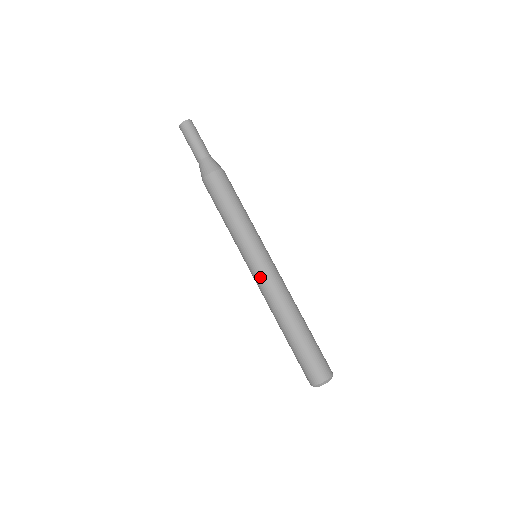
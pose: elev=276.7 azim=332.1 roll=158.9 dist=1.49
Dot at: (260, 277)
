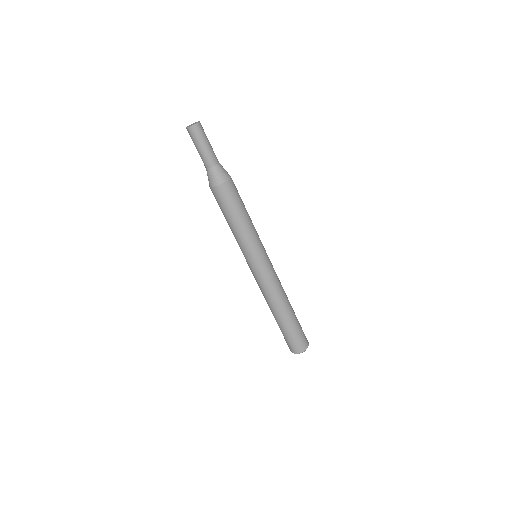
Dot at: (260, 278)
